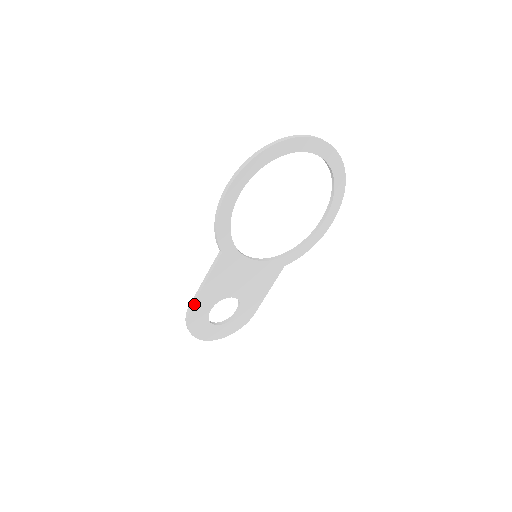
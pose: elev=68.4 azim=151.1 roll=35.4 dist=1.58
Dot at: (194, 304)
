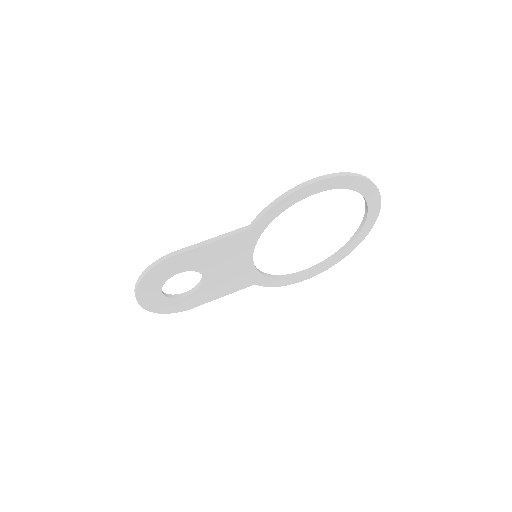
Dot at: (180, 254)
